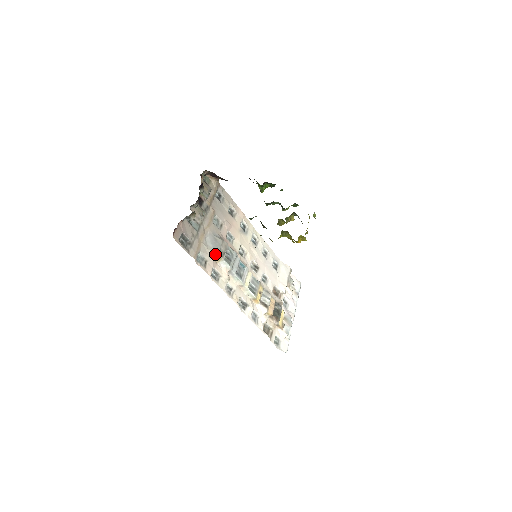
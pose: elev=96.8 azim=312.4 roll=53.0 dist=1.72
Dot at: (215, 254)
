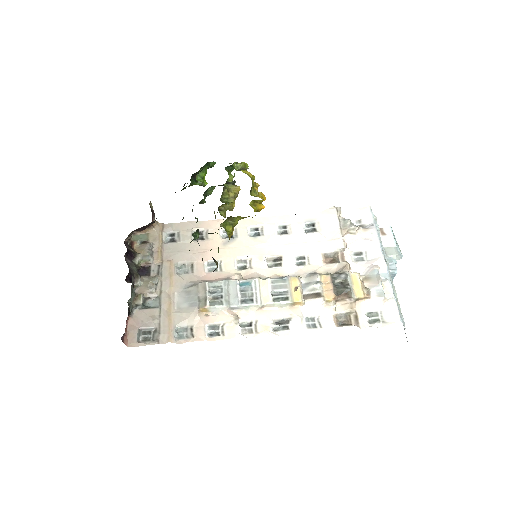
Dot at: (194, 311)
